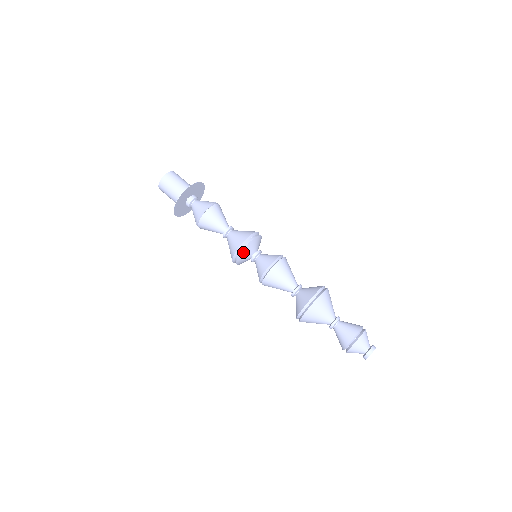
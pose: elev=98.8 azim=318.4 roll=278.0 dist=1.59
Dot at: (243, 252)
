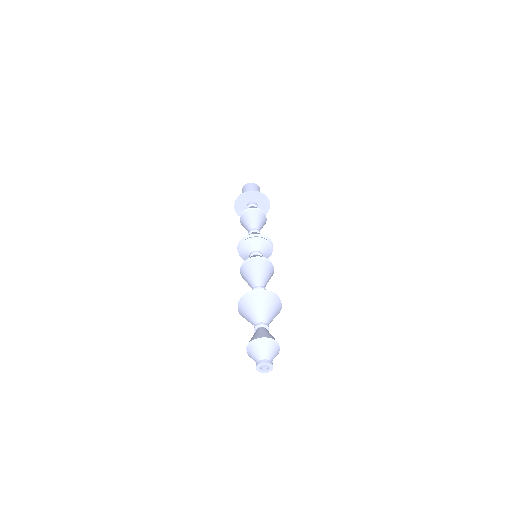
Dot at: (249, 241)
